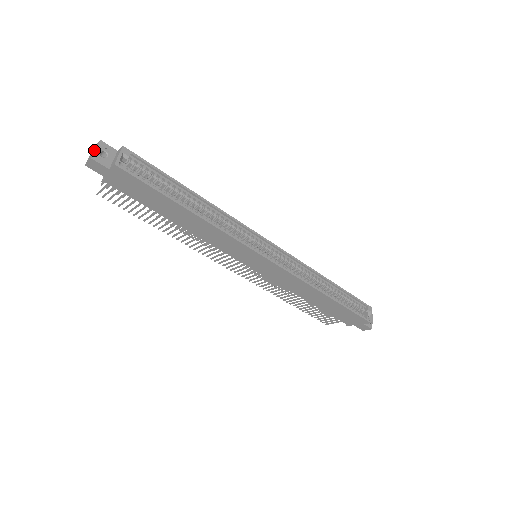
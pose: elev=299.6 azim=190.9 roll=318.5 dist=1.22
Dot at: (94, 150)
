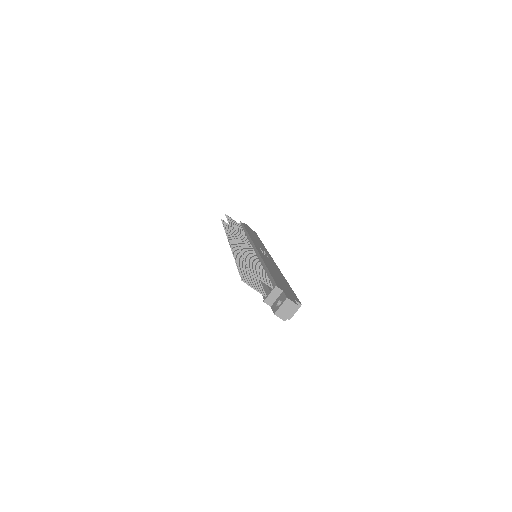
Dot at: (289, 312)
